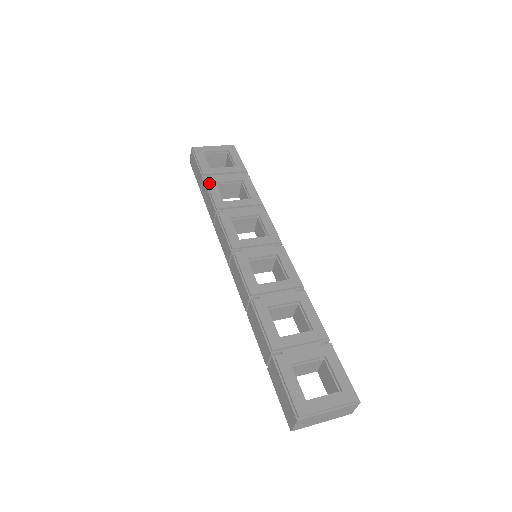
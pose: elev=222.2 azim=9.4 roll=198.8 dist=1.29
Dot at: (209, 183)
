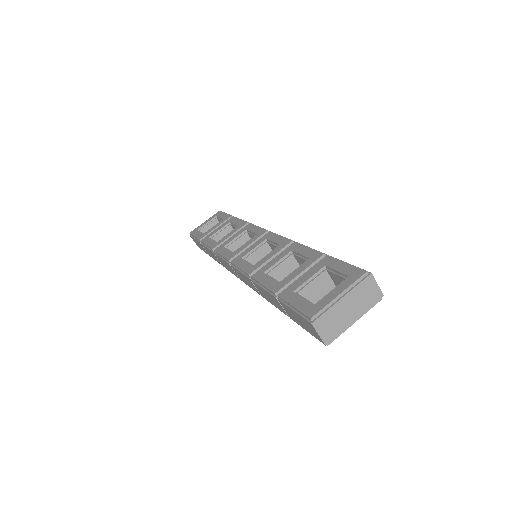
Dot at: (204, 241)
